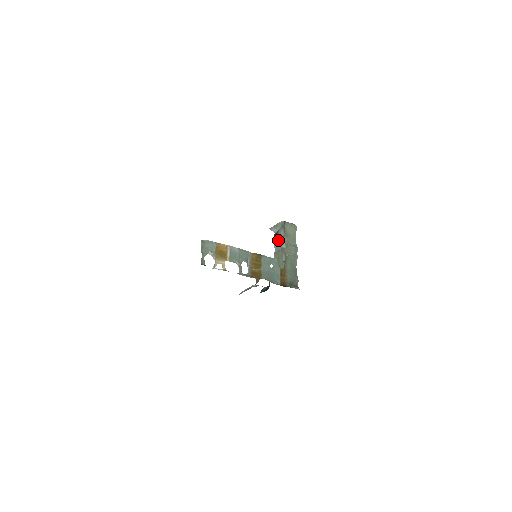
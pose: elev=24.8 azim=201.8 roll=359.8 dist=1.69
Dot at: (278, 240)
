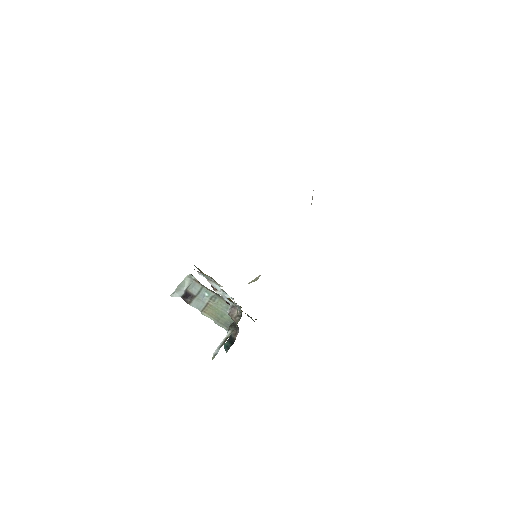
Dot at: (195, 297)
